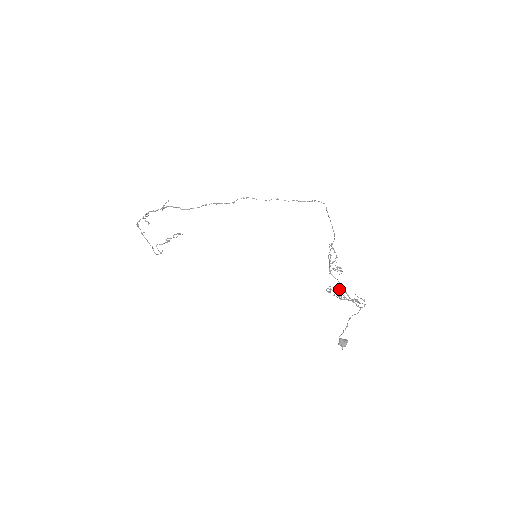
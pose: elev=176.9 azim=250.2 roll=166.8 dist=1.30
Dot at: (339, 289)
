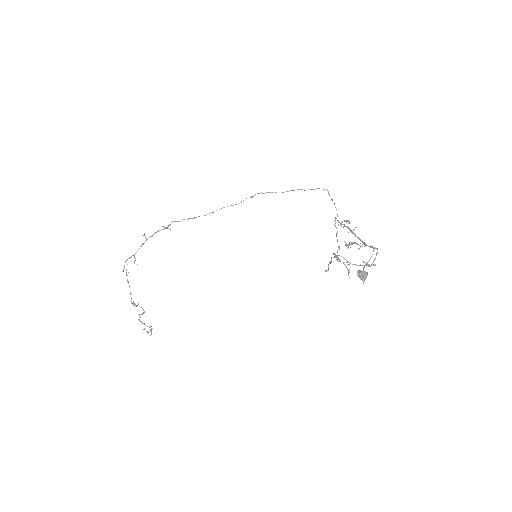
Dot at: (348, 244)
